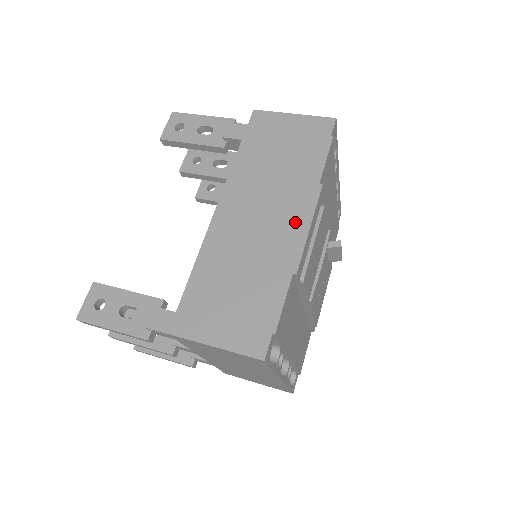
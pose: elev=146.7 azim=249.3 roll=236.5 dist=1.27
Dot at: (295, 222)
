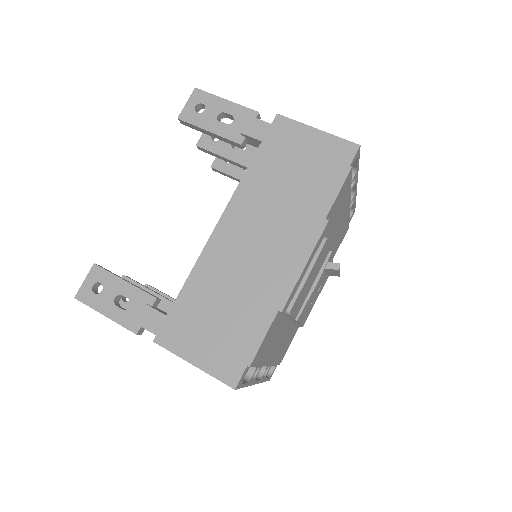
Dot at: (292, 256)
